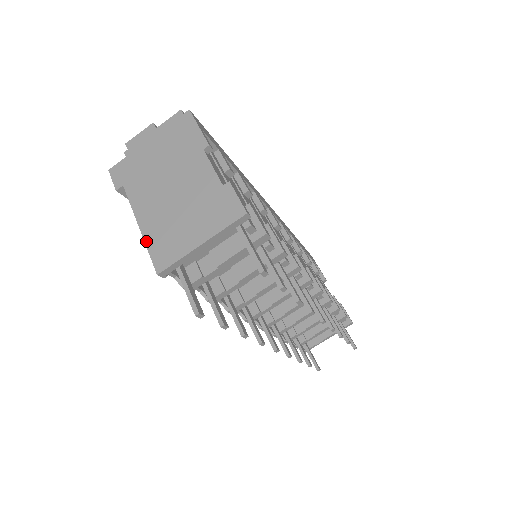
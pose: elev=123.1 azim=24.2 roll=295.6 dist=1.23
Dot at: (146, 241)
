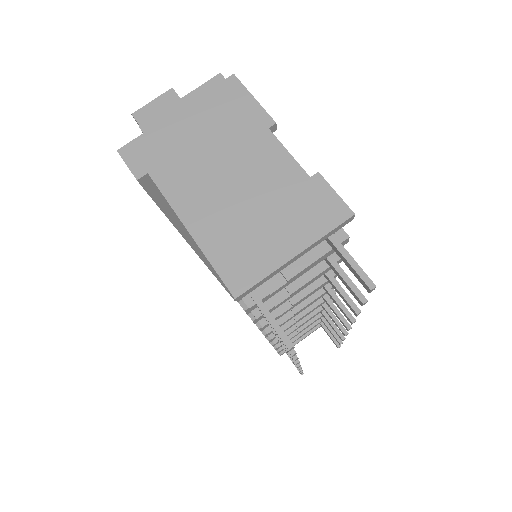
Dot at: (206, 252)
